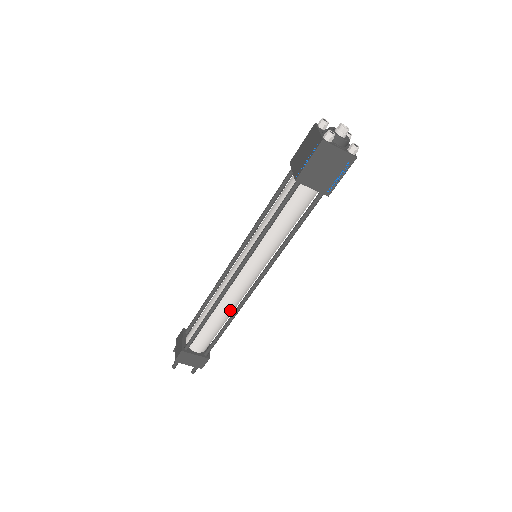
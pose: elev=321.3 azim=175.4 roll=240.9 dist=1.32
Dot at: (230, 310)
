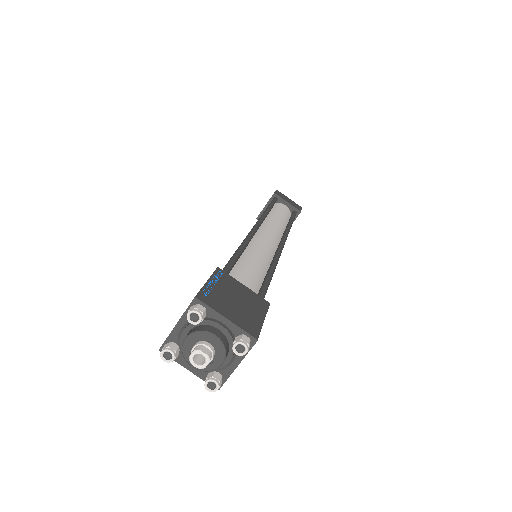
Dot at: occluded
